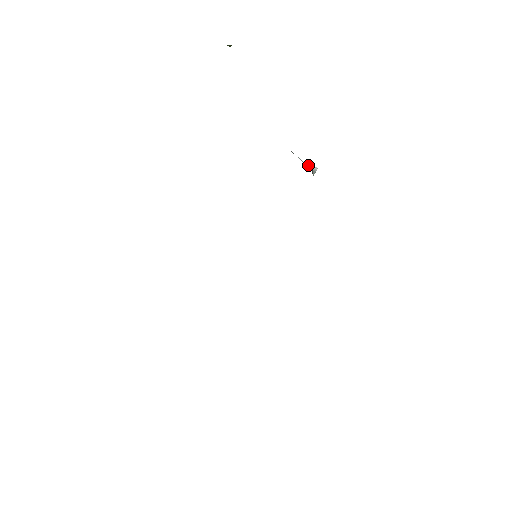
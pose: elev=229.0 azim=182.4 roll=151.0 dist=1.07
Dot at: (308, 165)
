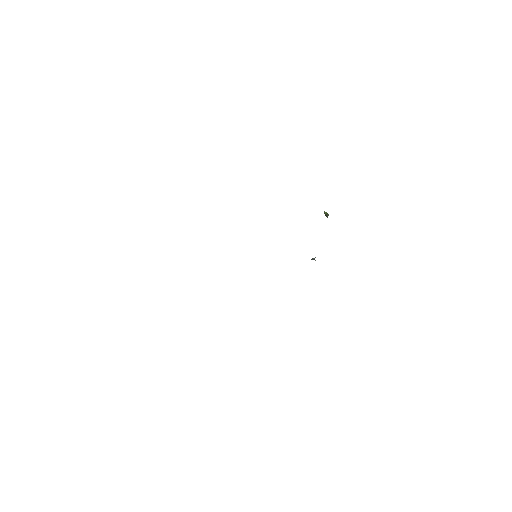
Dot at: occluded
